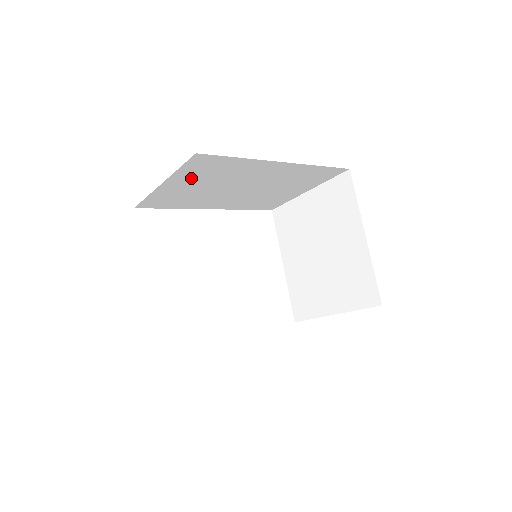
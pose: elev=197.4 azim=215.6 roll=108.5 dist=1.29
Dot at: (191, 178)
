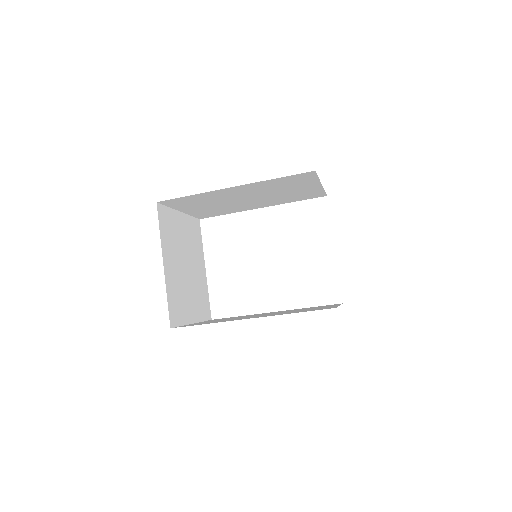
Dot at: (191, 206)
